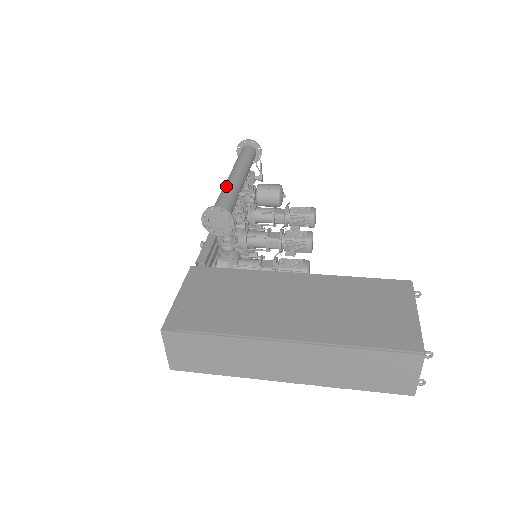
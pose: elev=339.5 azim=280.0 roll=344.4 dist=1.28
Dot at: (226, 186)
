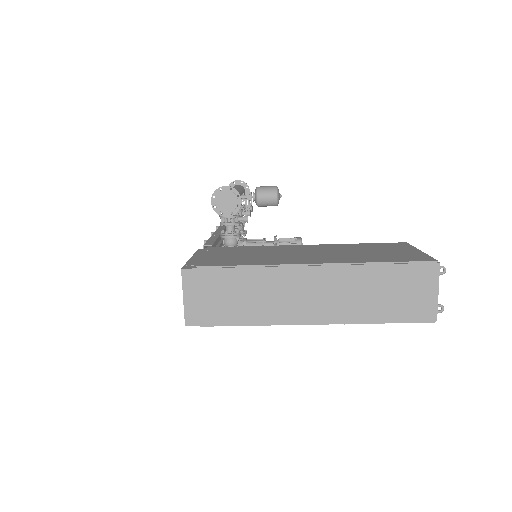
Dot at: occluded
